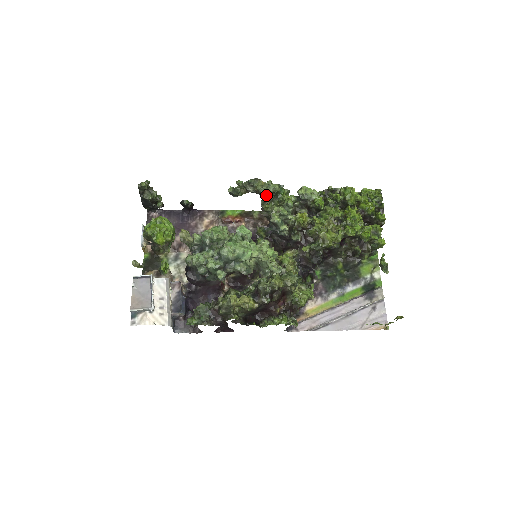
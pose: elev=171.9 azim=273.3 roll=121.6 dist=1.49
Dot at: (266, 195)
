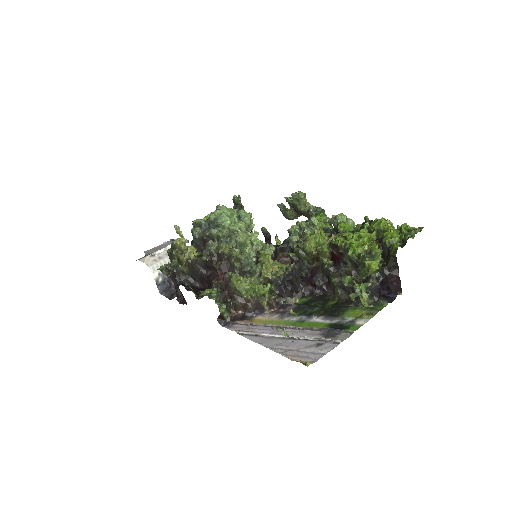
Dot at: (290, 200)
